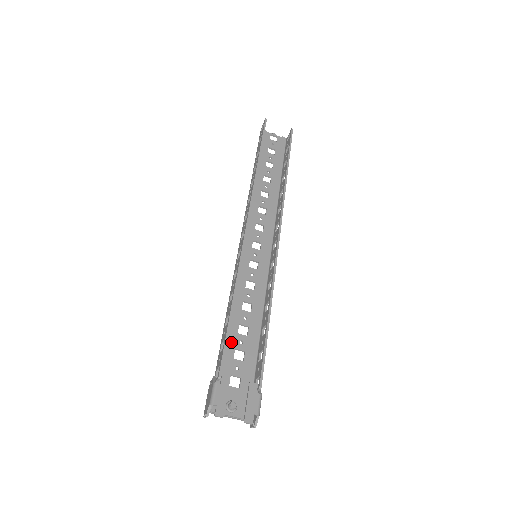
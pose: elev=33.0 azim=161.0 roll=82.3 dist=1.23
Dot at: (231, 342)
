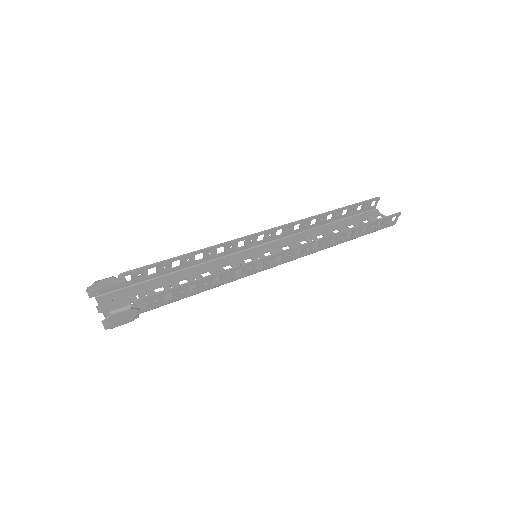
Dot at: (166, 281)
